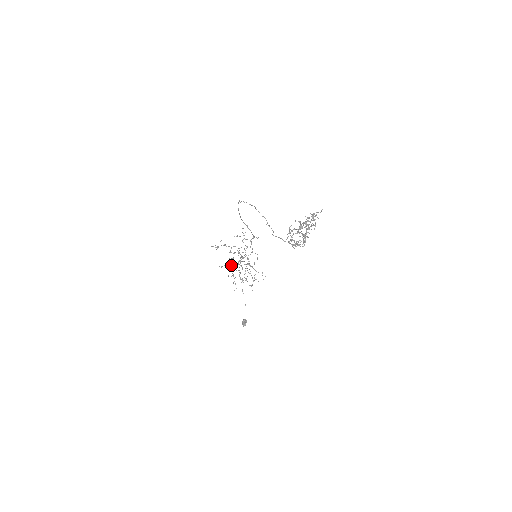
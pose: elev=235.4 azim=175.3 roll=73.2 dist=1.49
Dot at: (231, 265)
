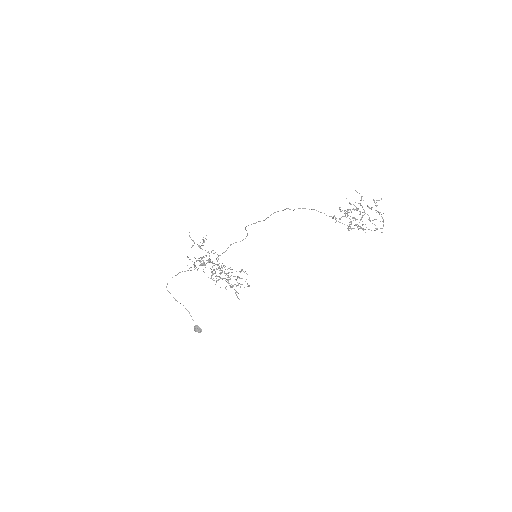
Dot at: occluded
